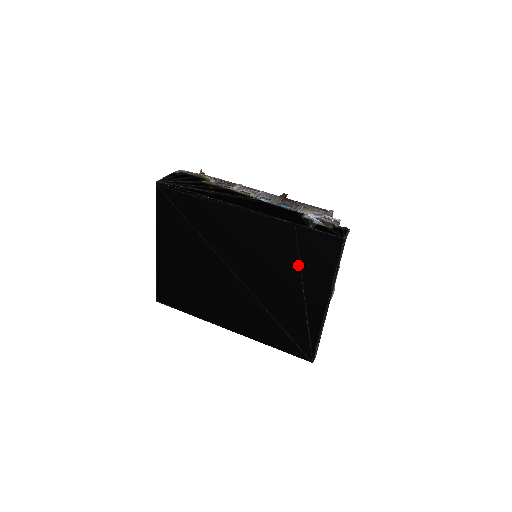
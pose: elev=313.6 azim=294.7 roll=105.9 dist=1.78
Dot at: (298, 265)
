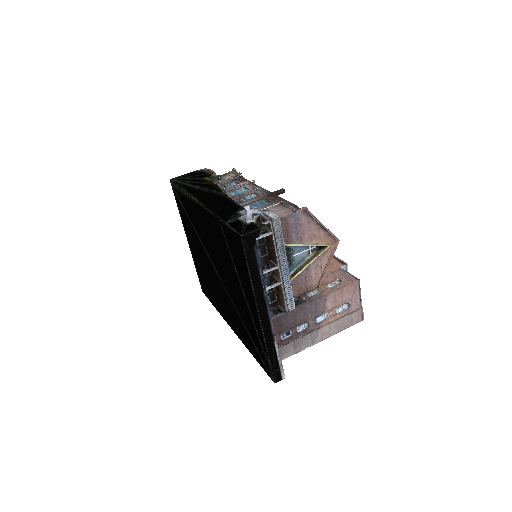
Dot at: (234, 265)
